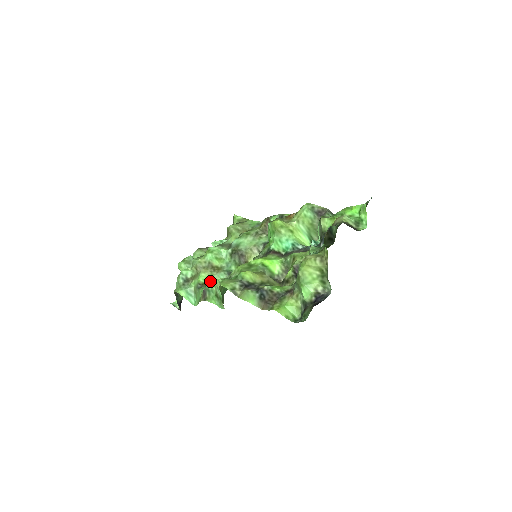
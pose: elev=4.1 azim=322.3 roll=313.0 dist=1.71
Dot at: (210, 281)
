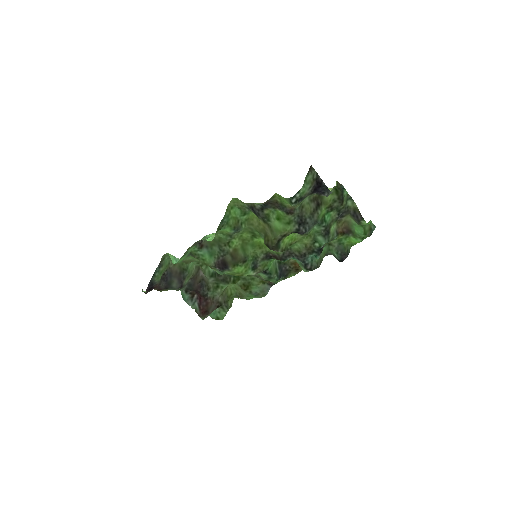
Dot at: (212, 233)
